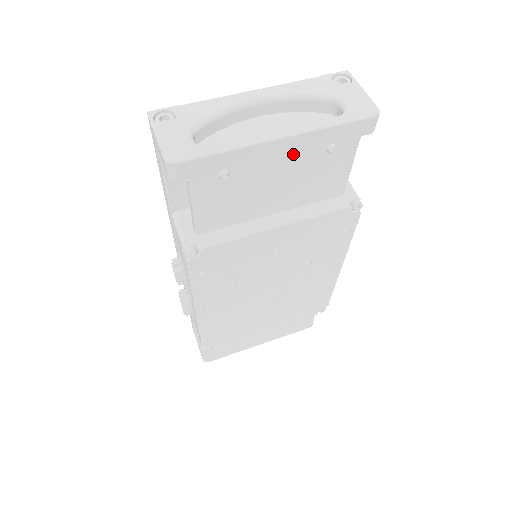
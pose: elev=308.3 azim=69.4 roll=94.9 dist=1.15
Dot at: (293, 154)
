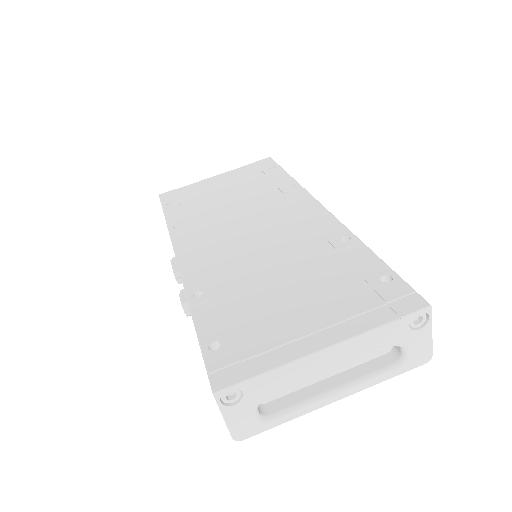
Dot at: occluded
